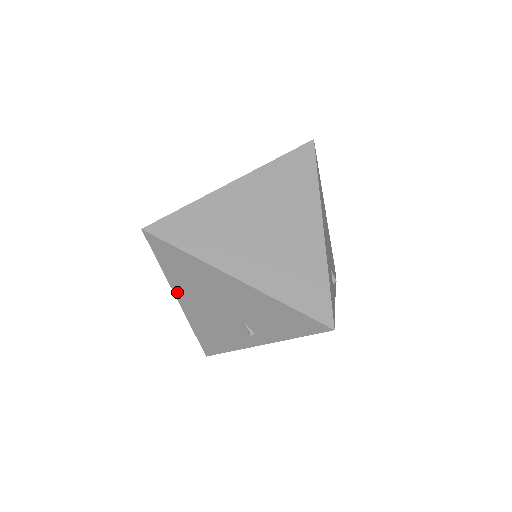
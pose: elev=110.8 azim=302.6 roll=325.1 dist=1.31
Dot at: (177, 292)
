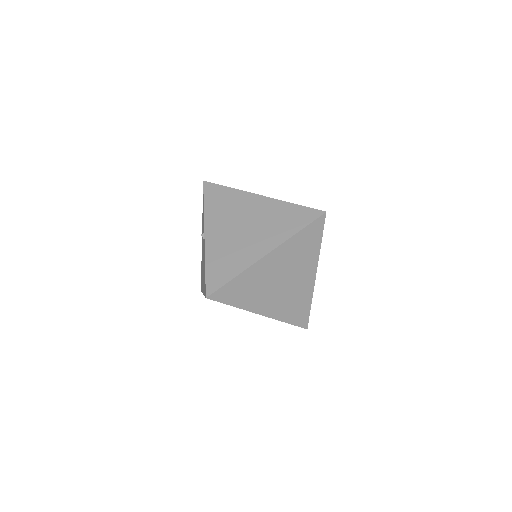
Dot at: occluded
